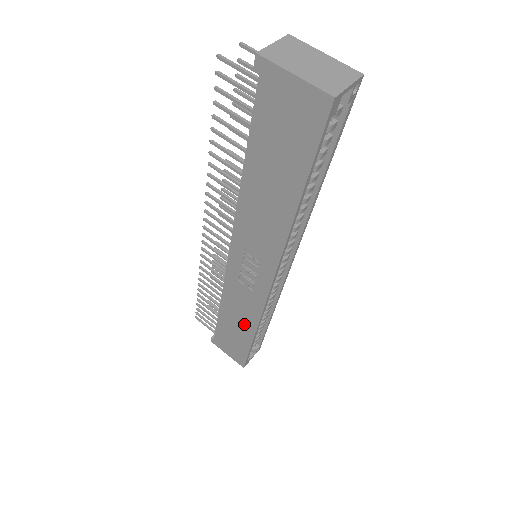
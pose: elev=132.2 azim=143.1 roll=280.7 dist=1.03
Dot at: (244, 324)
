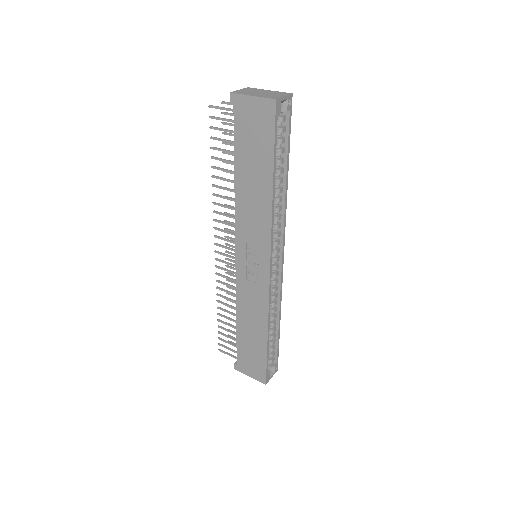
Dot at: (257, 326)
